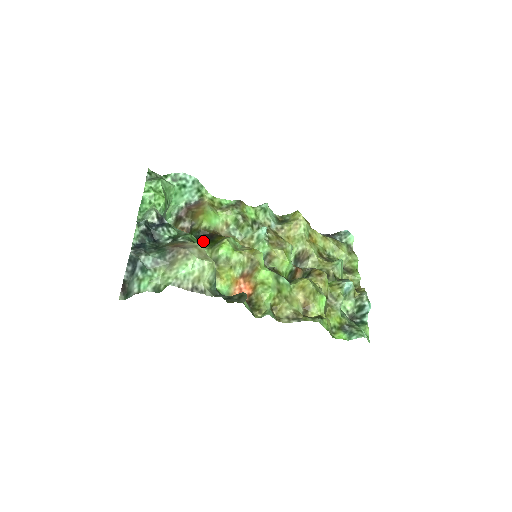
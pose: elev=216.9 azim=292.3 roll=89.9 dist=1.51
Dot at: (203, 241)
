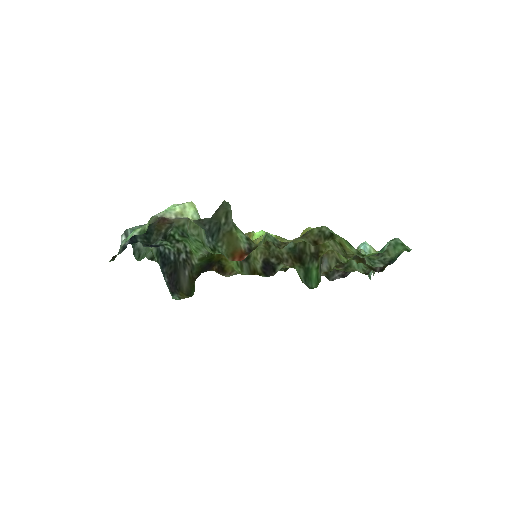
Dot at: (202, 265)
